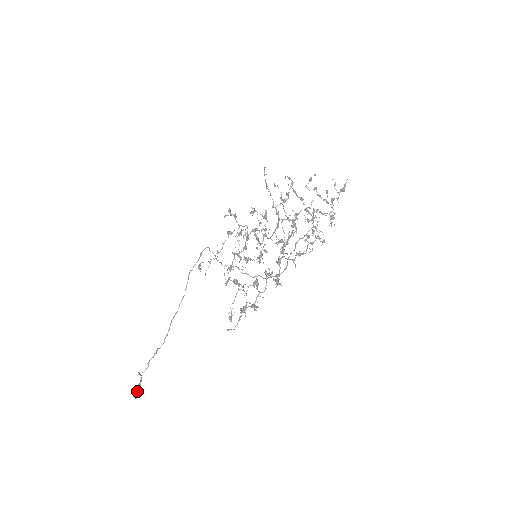
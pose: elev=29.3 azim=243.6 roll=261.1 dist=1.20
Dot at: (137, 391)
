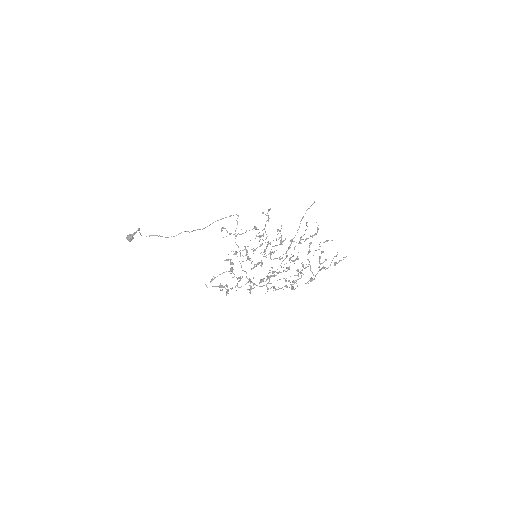
Dot at: (131, 238)
